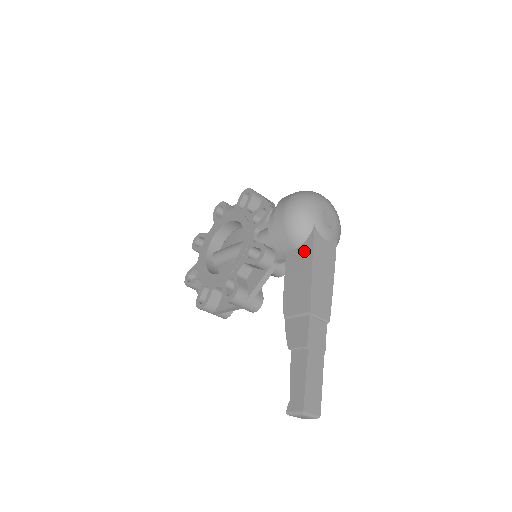
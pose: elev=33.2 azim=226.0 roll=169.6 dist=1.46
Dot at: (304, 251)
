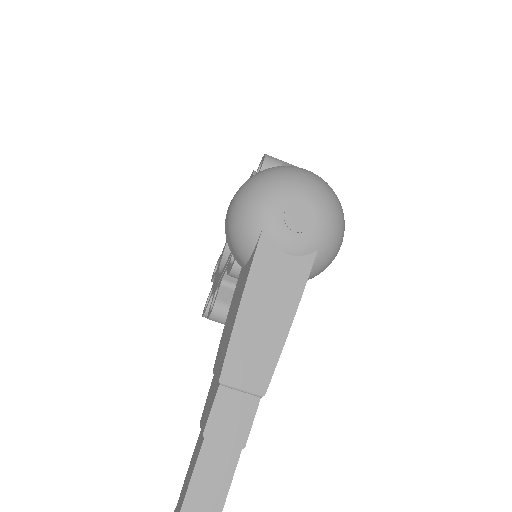
Dot at: (245, 273)
